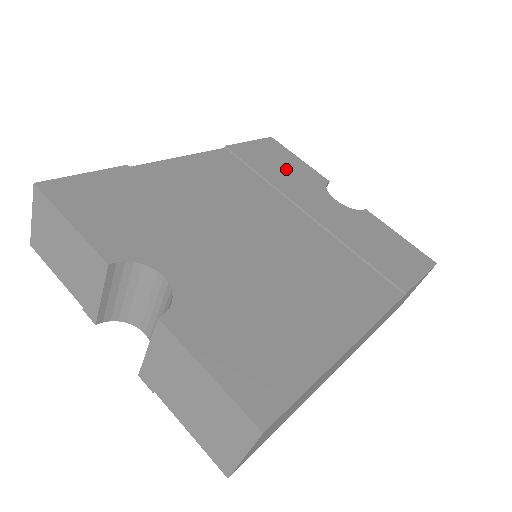
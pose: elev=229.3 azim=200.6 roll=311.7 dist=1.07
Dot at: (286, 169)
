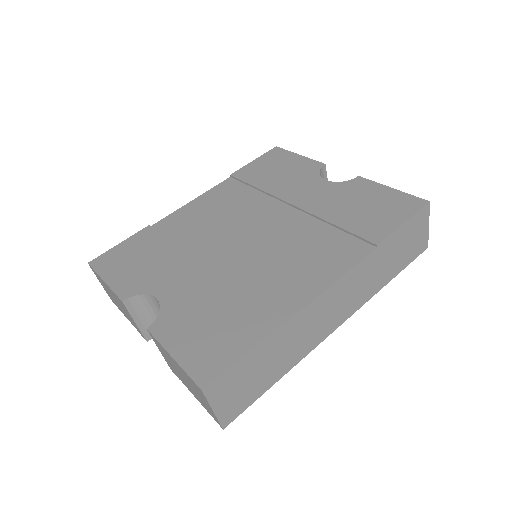
Dot at: (282, 171)
